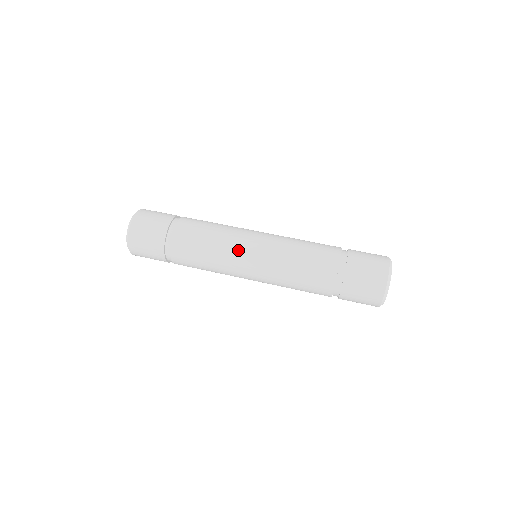
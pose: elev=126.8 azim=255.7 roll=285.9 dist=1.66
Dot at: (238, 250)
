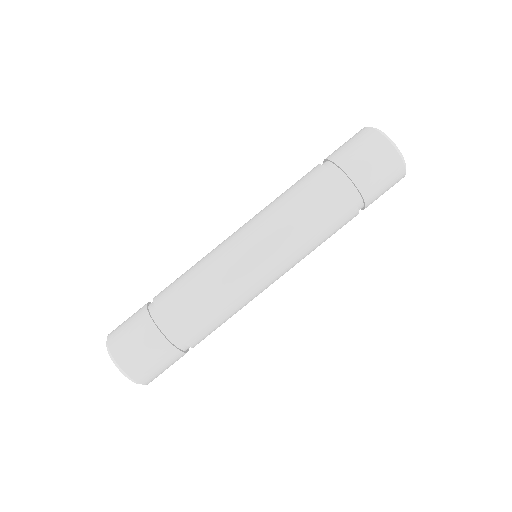
Dot at: (243, 272)
